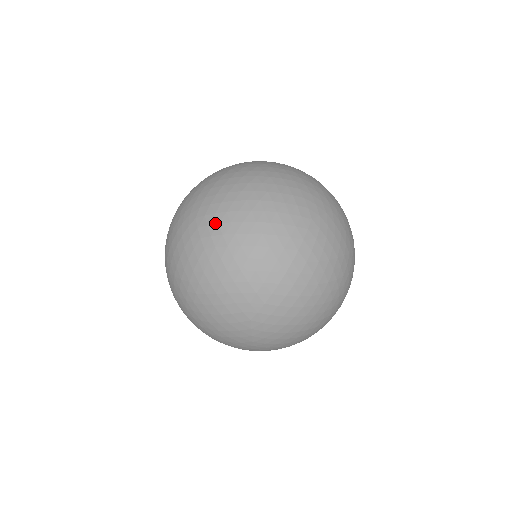
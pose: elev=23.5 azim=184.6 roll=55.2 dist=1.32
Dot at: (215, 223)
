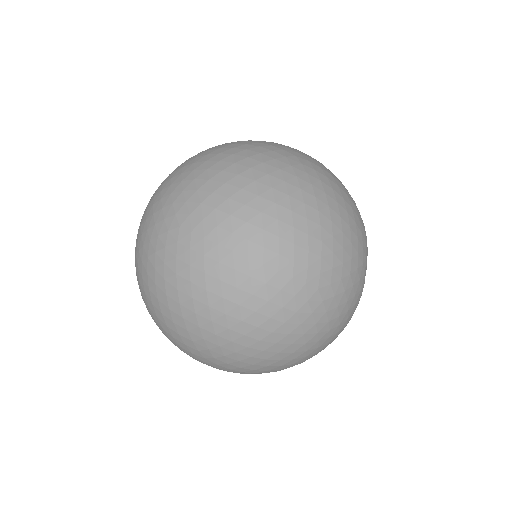
Dot at: (136, 275)
